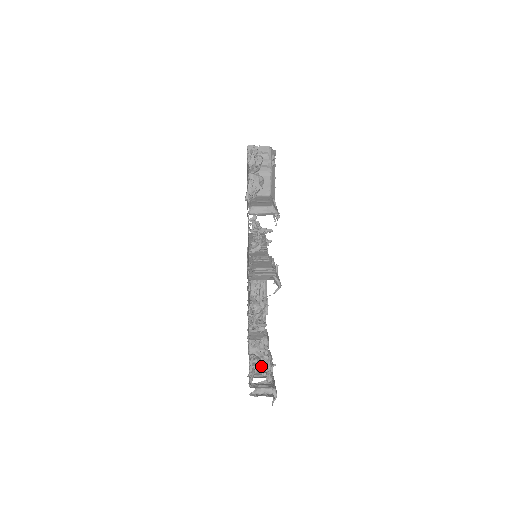
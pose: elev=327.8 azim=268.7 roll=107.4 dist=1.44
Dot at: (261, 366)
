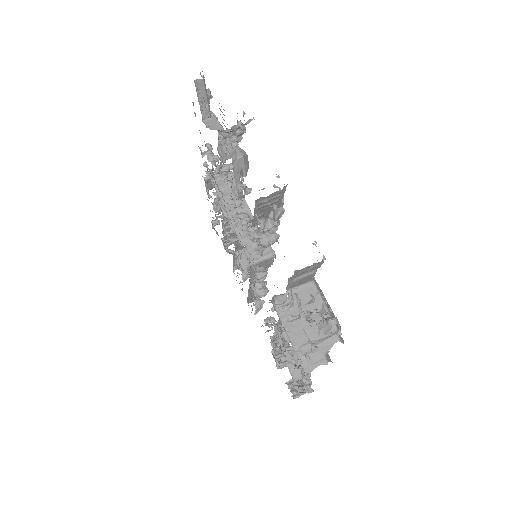
Dot at: occluded
